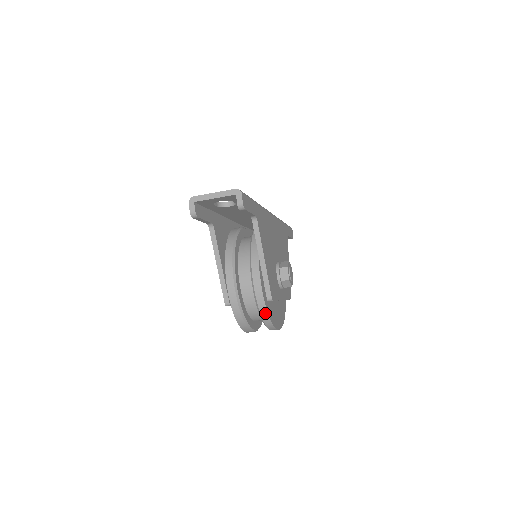
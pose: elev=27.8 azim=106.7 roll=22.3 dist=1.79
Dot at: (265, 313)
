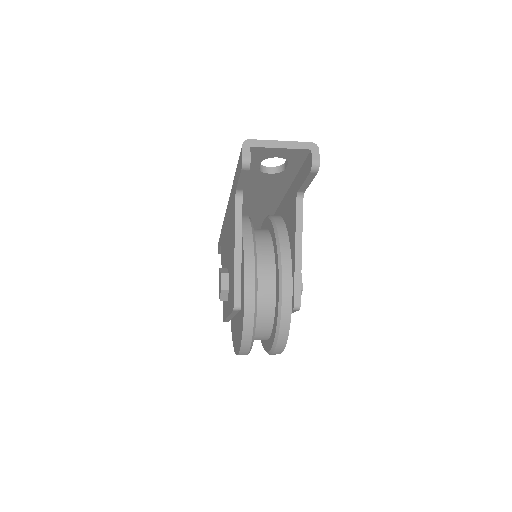
Dot at: (286, 325)
